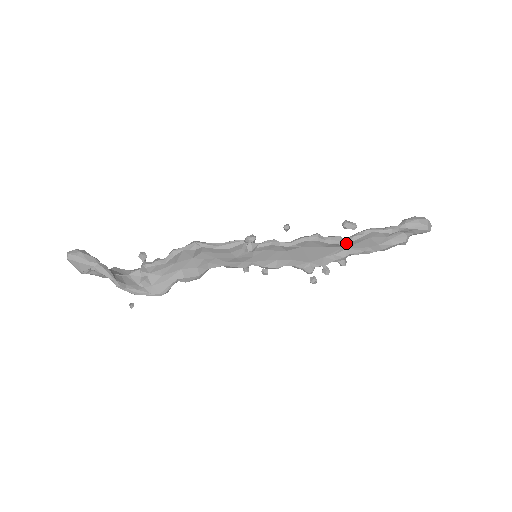
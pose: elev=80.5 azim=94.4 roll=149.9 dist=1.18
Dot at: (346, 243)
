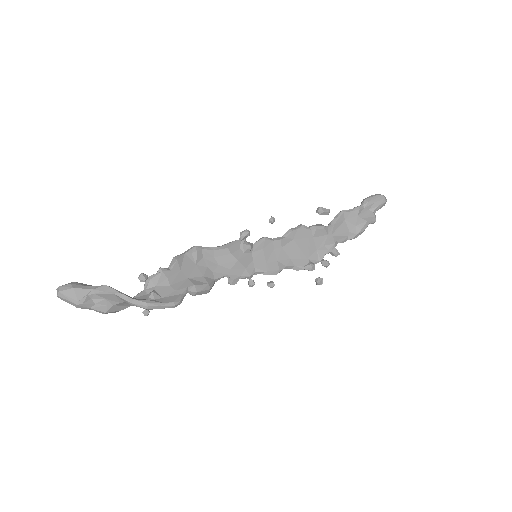
Dot at: (329, 228)
